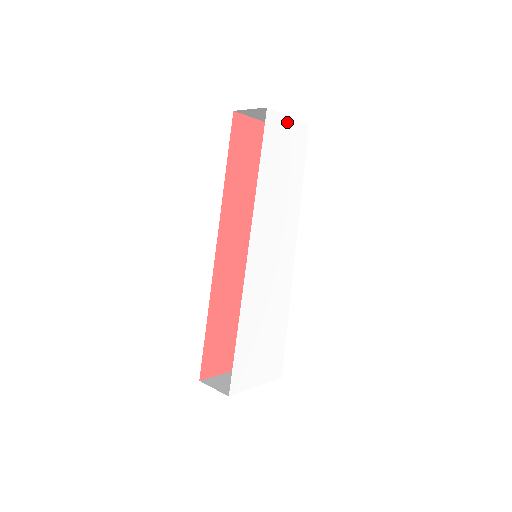
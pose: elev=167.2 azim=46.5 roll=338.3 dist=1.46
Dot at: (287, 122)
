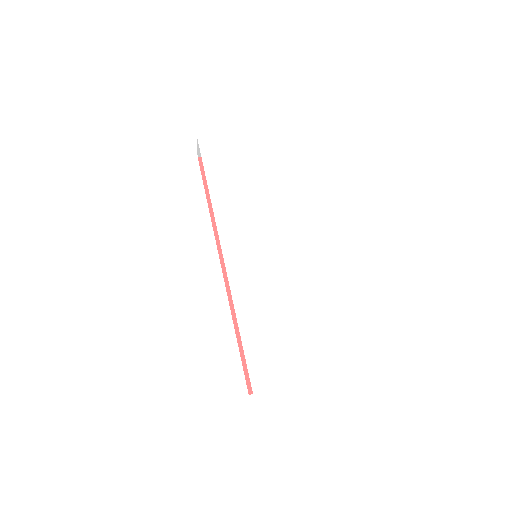
Dot at: (226, 136)
